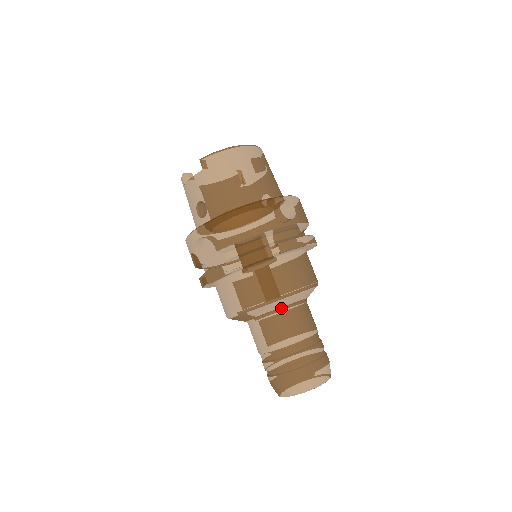
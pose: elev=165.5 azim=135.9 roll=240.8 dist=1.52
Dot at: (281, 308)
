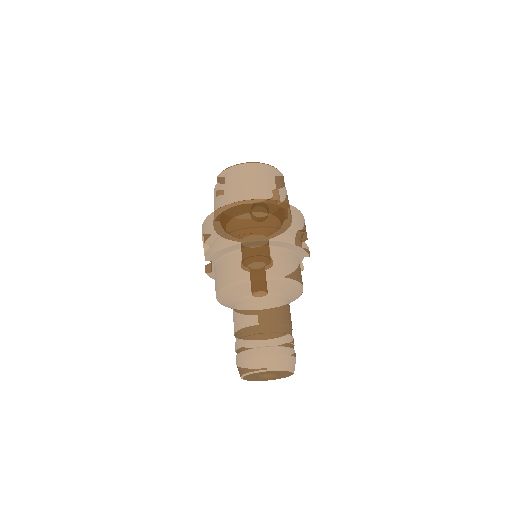
Dot at: (245, 295)
